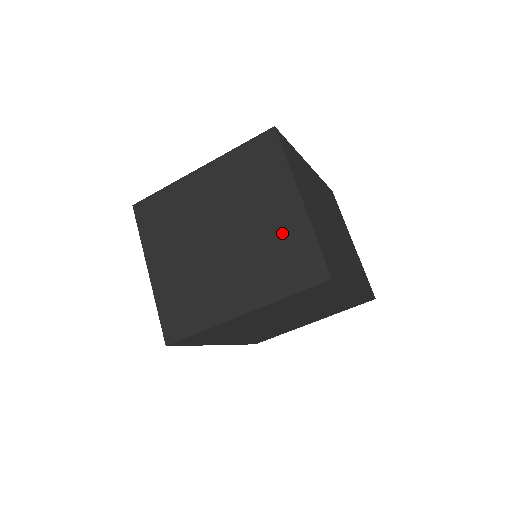
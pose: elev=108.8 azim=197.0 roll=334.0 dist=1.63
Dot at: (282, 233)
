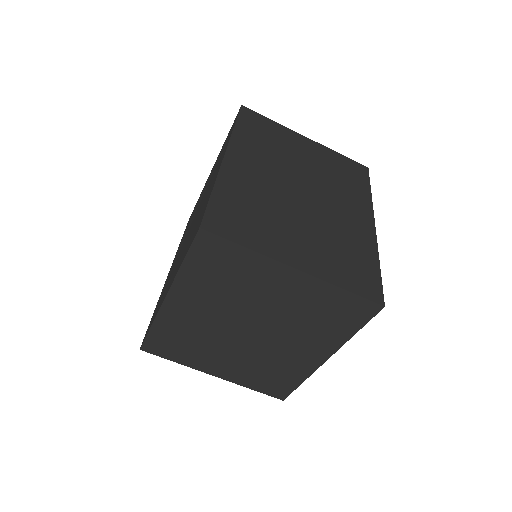
Dot at: (305, 301)
